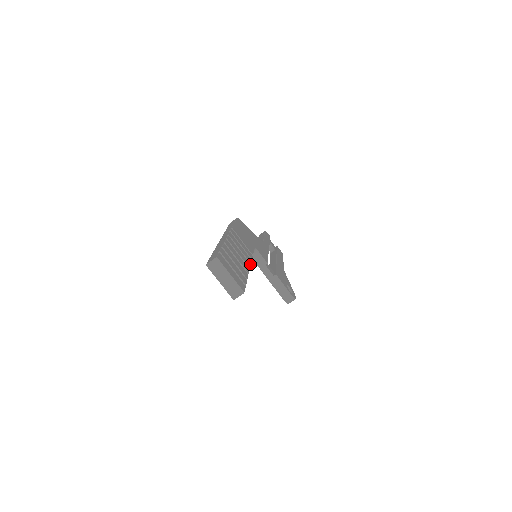
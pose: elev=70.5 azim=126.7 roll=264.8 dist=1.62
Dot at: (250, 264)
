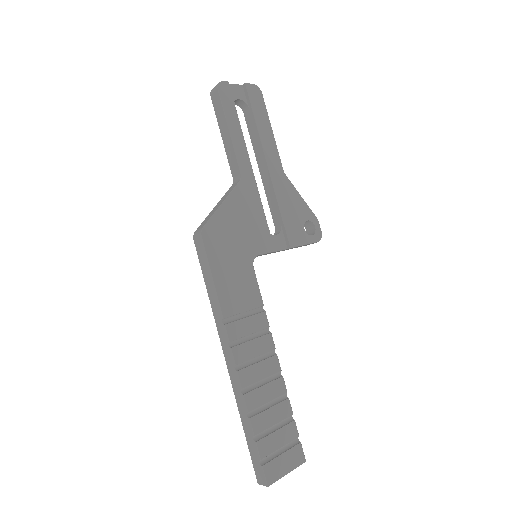
Dot at: (276, 355)
